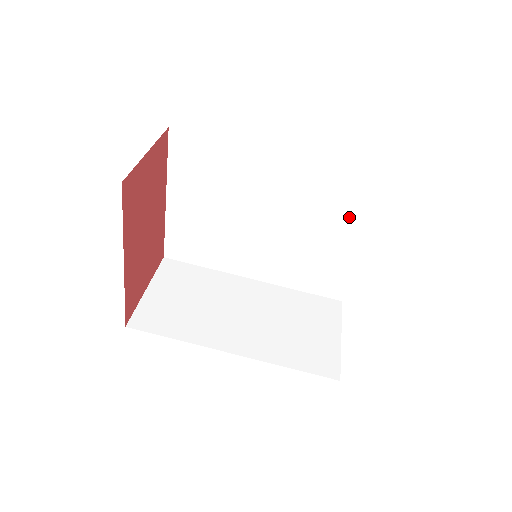
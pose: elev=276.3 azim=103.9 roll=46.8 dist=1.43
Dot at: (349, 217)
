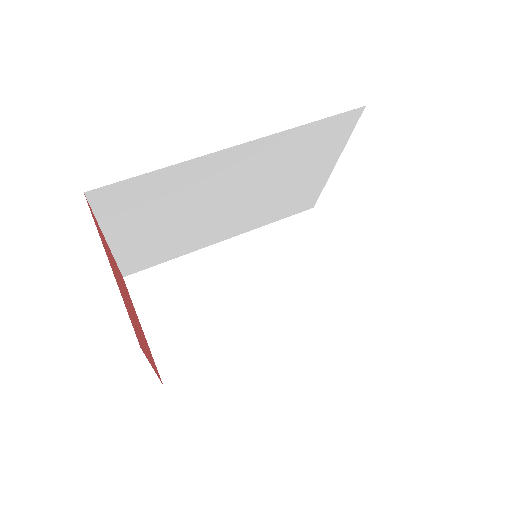
Dot at: (318, 154)
